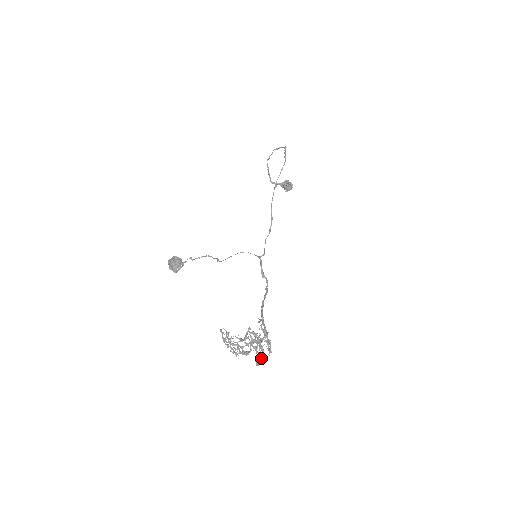
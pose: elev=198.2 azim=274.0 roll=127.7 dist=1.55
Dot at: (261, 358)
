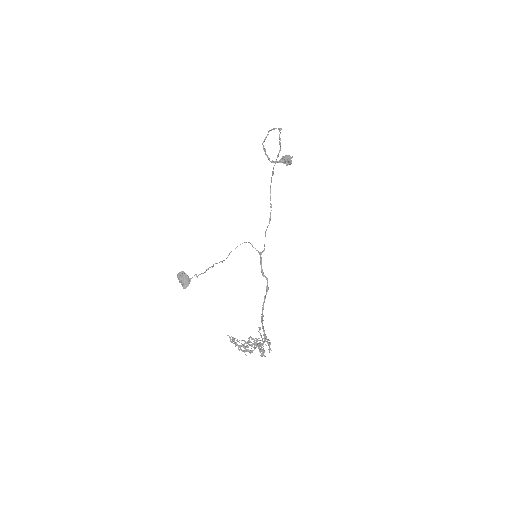
Dot at: (263, 353)
